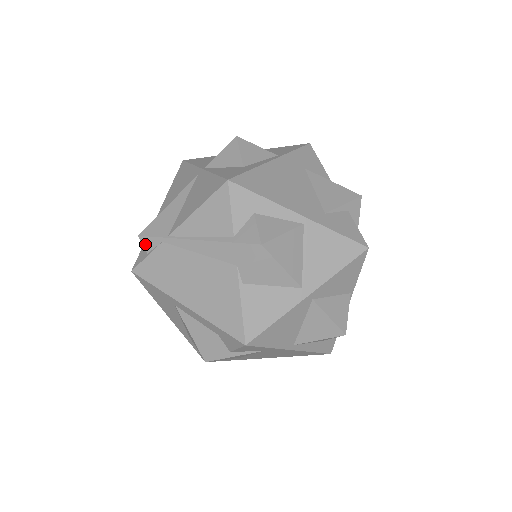
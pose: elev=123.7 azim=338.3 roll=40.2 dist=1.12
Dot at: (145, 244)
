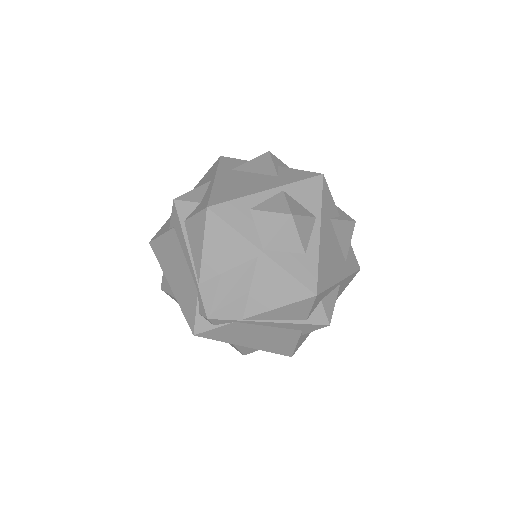
Dot at: (214, 322)
